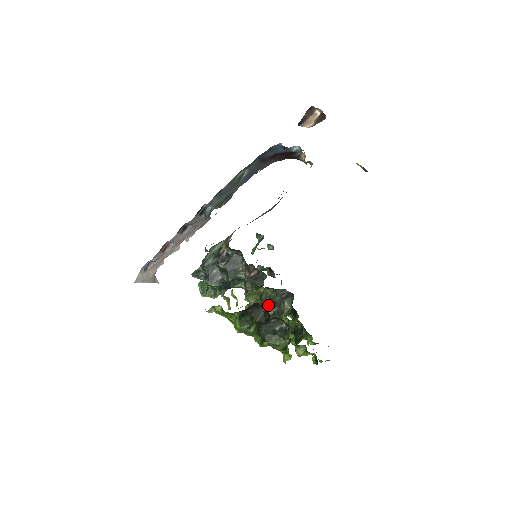
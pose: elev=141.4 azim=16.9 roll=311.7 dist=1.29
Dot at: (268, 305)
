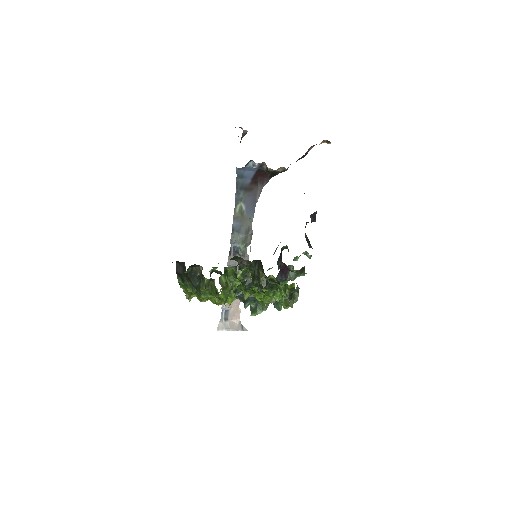
Dot at: (255, 283)
